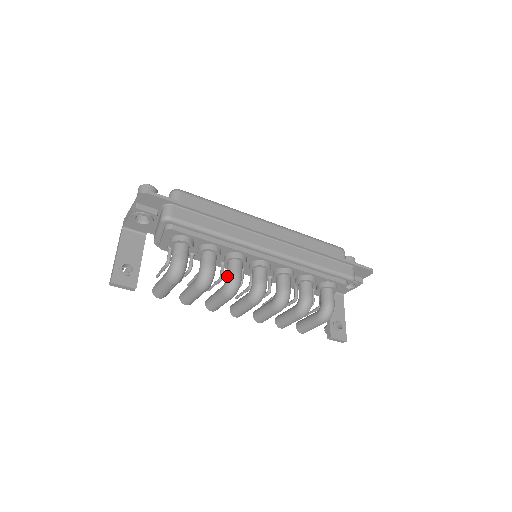
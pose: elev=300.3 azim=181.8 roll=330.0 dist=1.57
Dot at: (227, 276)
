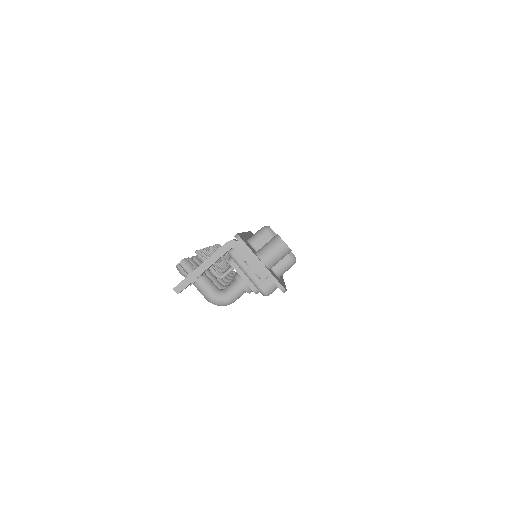
Dot at: occluded
